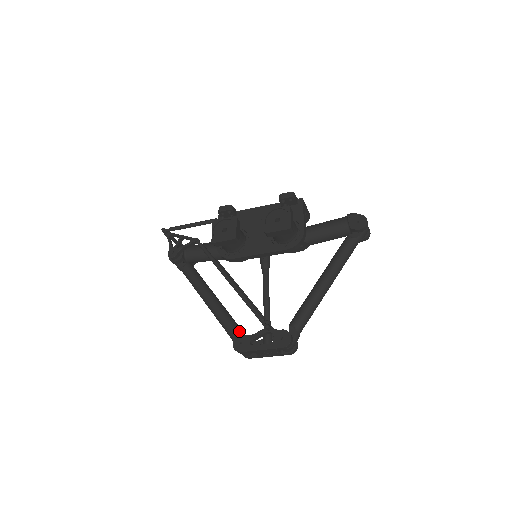
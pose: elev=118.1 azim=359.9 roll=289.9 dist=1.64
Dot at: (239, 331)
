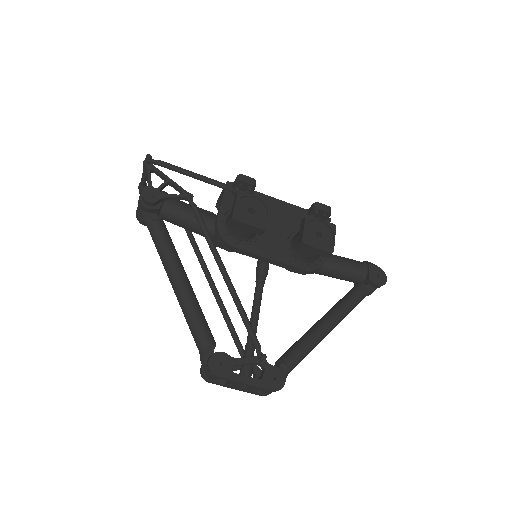
Dot at: (215, 344)
